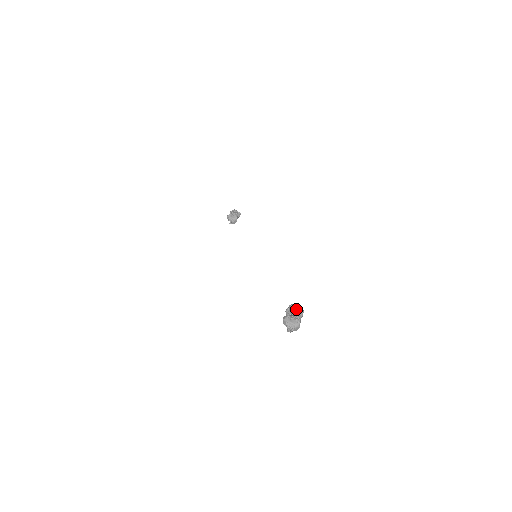
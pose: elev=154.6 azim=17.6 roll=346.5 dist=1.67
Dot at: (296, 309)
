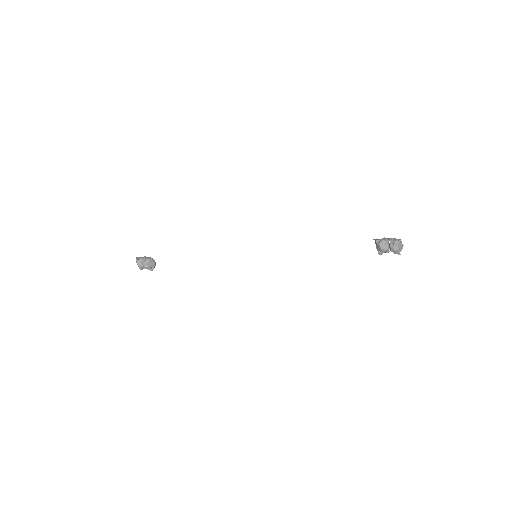
Dot at: (384, 239)
